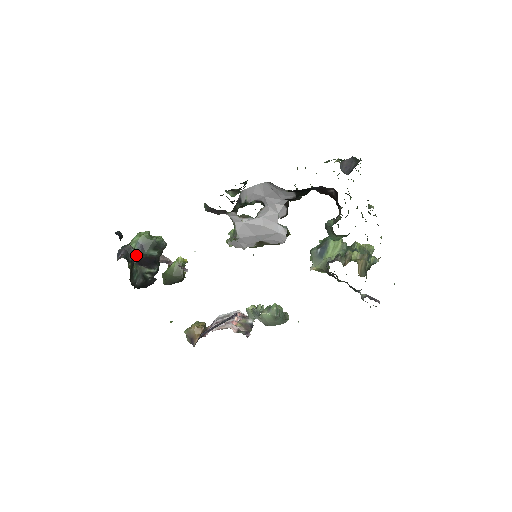
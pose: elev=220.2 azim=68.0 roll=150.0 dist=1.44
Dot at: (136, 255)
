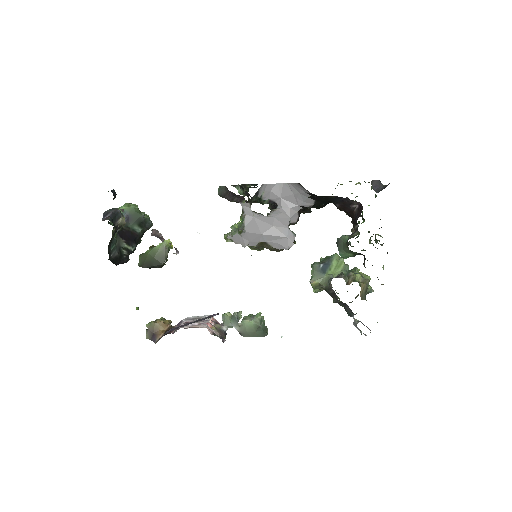
Dot at: (123, 222)
